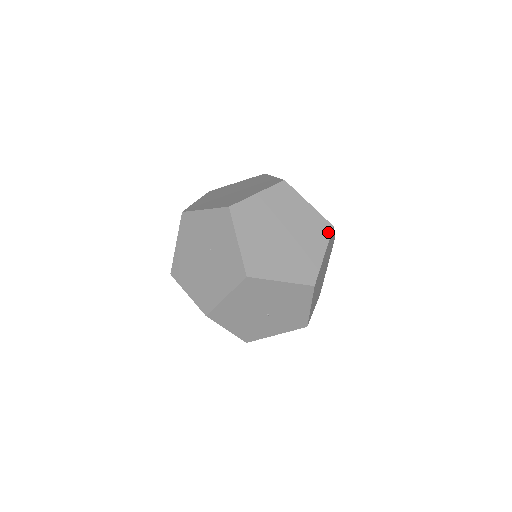
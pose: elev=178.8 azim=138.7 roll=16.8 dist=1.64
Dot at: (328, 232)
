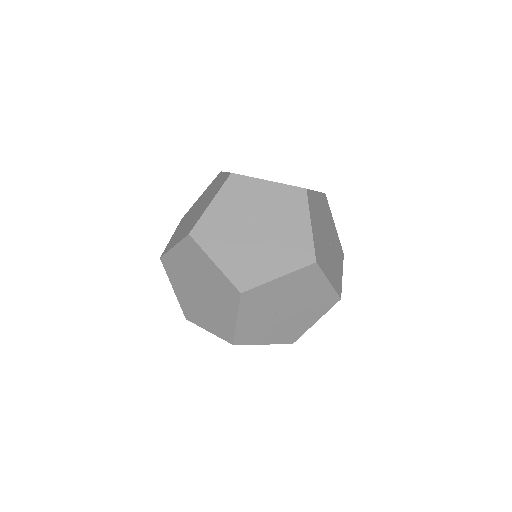
Dot at: occluded
